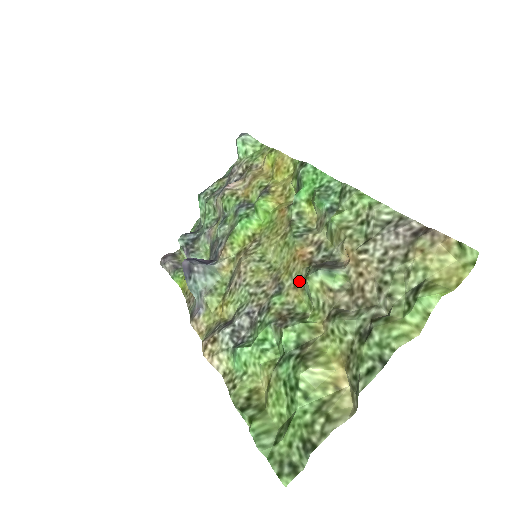
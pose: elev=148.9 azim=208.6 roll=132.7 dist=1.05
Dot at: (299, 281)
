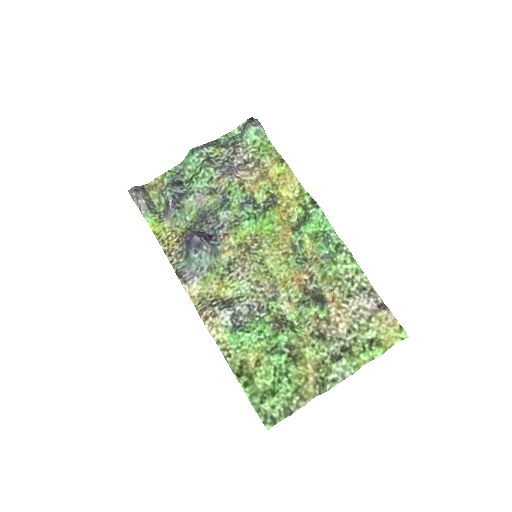
Dot at: (295, 299)
